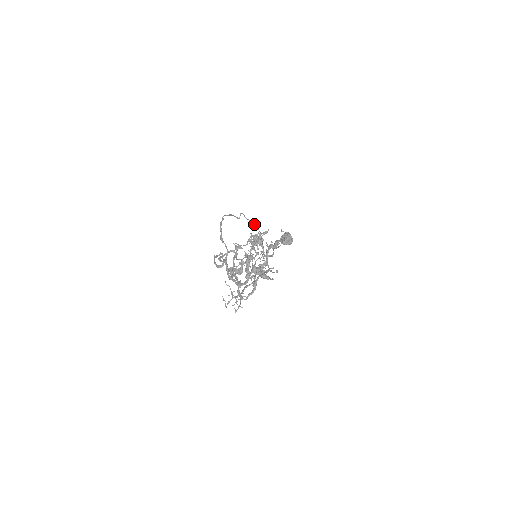
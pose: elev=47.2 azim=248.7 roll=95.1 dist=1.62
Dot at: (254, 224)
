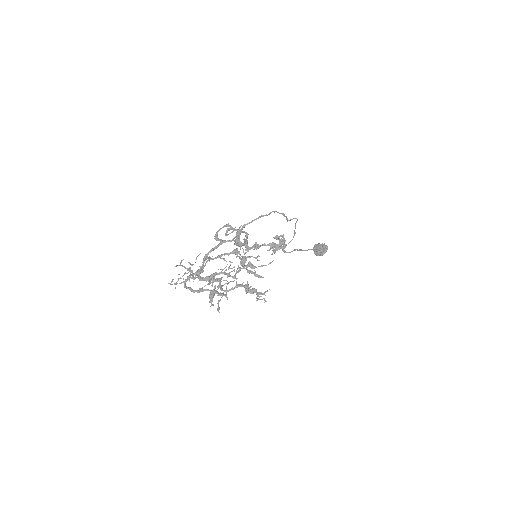
Dot at: (294, 234)
